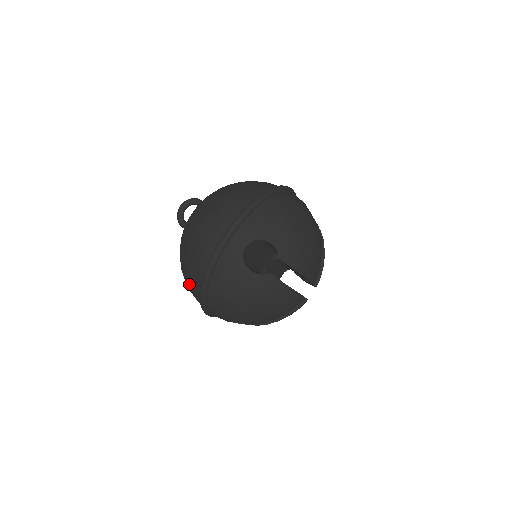
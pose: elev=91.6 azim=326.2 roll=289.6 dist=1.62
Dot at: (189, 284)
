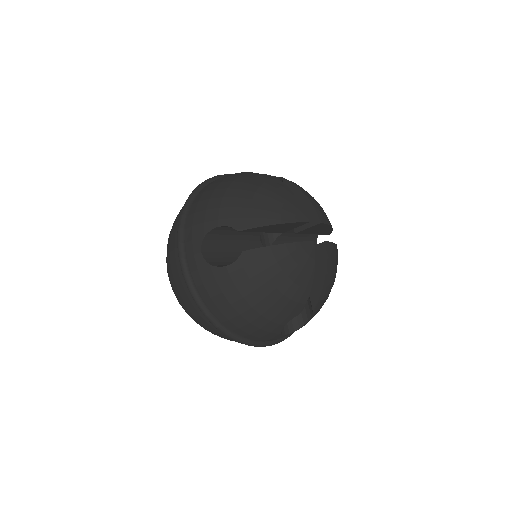
Dot at: (216, 334)
